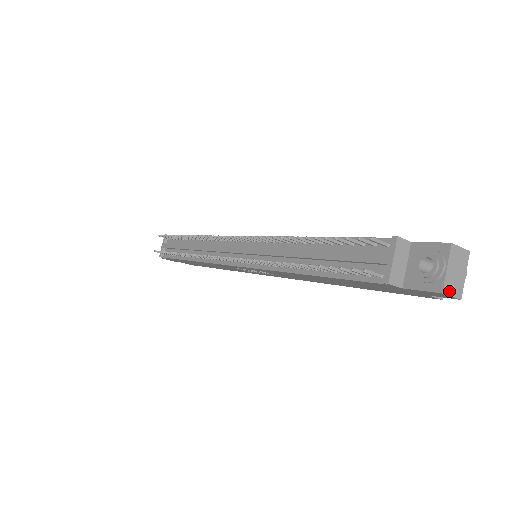
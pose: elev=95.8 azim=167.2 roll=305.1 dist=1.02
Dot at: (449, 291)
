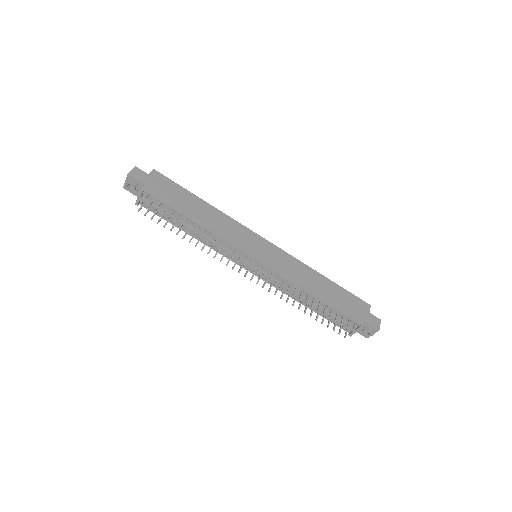
Dot at: occluded
